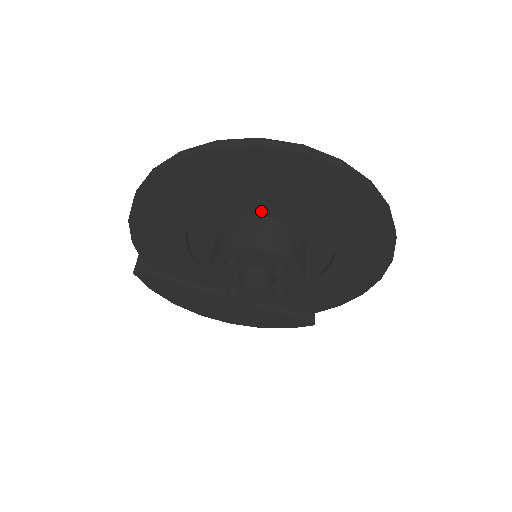
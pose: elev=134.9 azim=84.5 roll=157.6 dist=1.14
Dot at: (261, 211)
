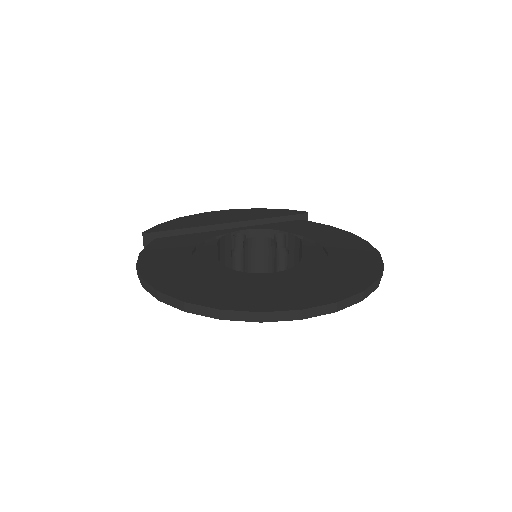
Dot at: (261, 276)
